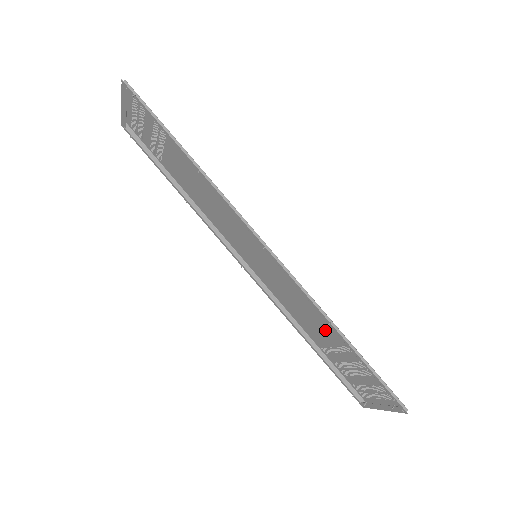
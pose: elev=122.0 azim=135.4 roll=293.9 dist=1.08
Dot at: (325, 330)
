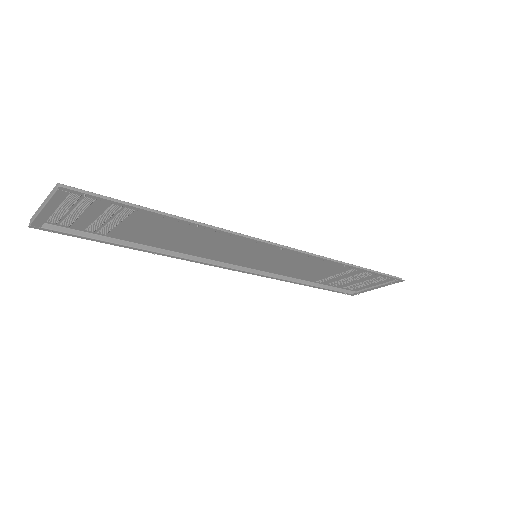
Dot at: (329, 270)
